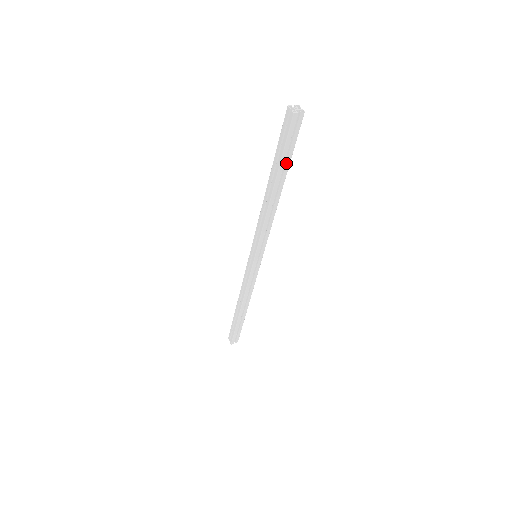
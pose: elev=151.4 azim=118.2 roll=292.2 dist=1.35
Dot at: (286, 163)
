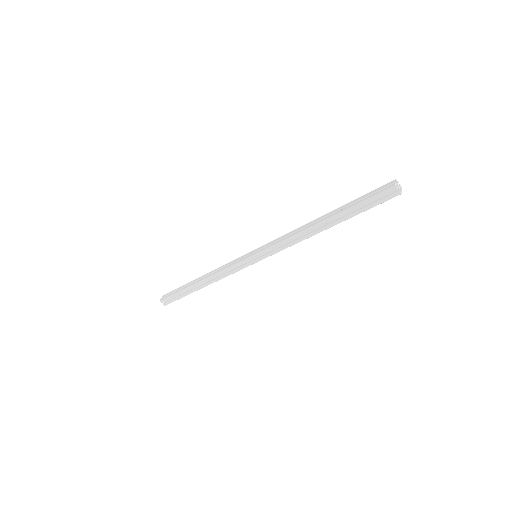
Dot at: occluded
